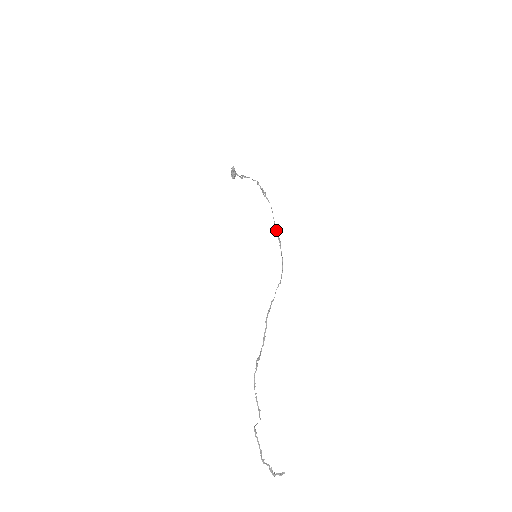
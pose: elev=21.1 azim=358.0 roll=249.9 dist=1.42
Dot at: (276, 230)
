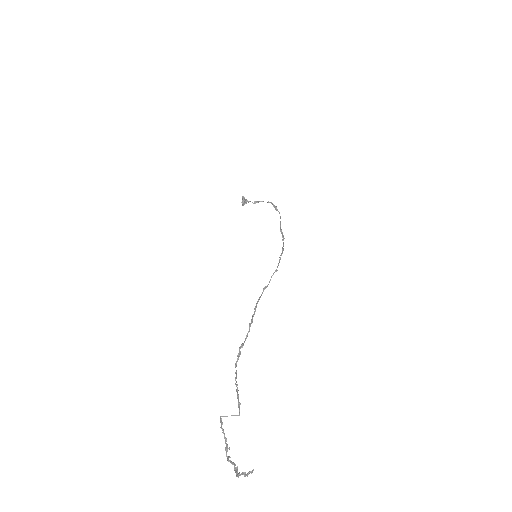
Dot at: (281, 230)
